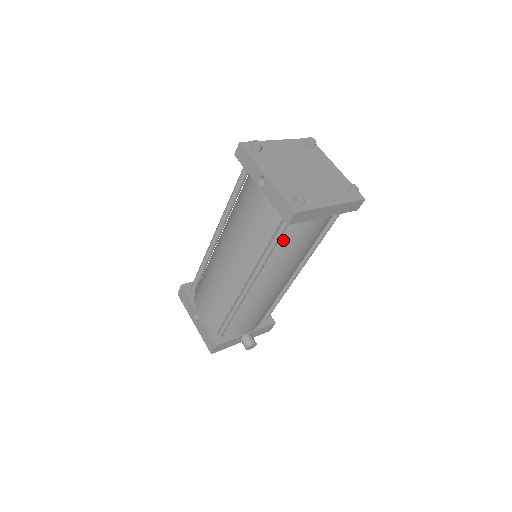
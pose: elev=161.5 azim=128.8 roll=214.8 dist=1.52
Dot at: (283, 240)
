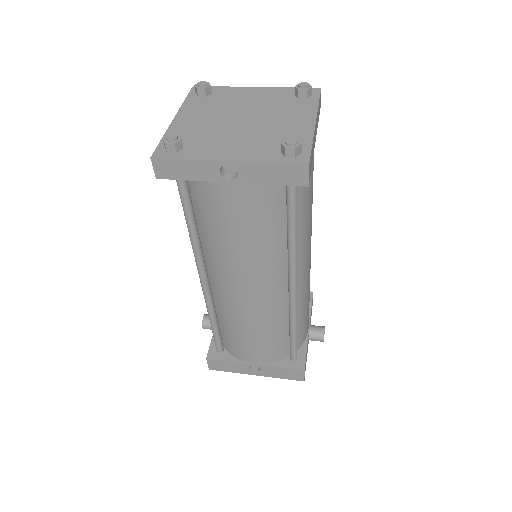
Dot at: occluded
